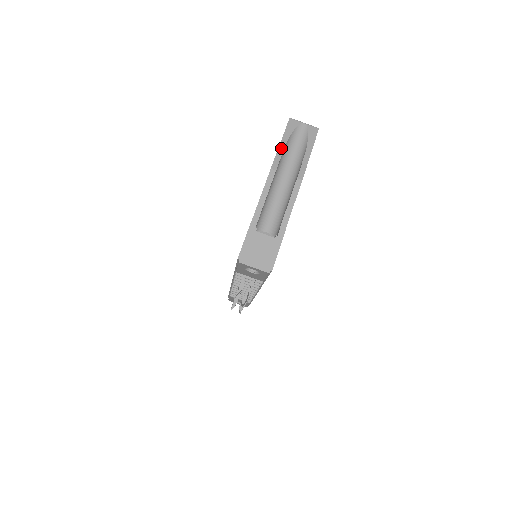
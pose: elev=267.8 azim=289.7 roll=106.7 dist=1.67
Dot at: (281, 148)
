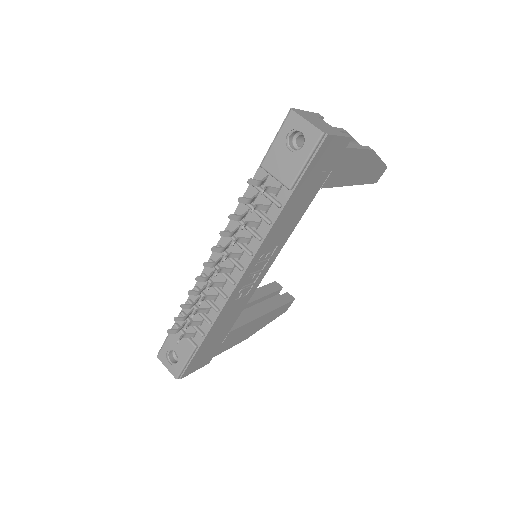
Dot at: occluded
